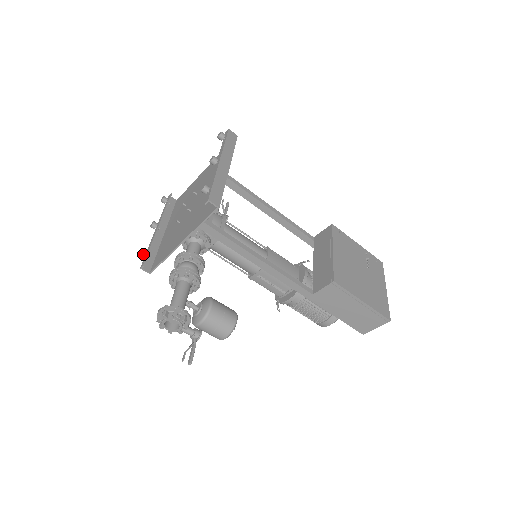
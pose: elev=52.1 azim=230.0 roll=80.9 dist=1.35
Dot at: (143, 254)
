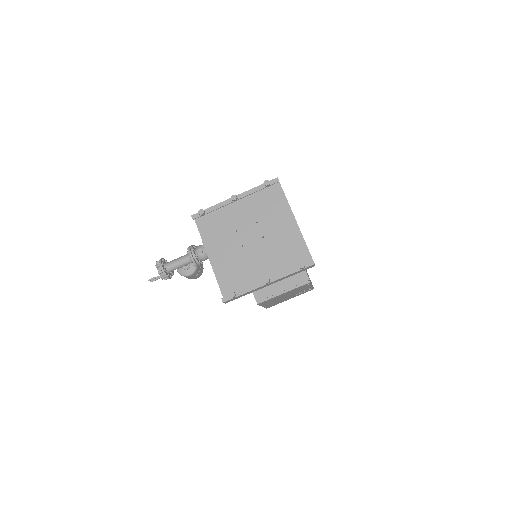
Dot at: (201, 215)
